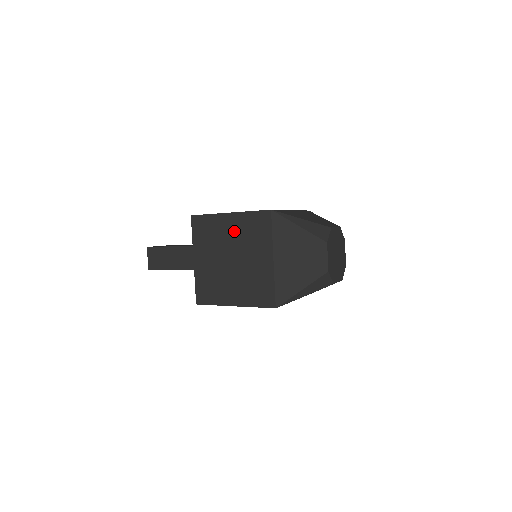
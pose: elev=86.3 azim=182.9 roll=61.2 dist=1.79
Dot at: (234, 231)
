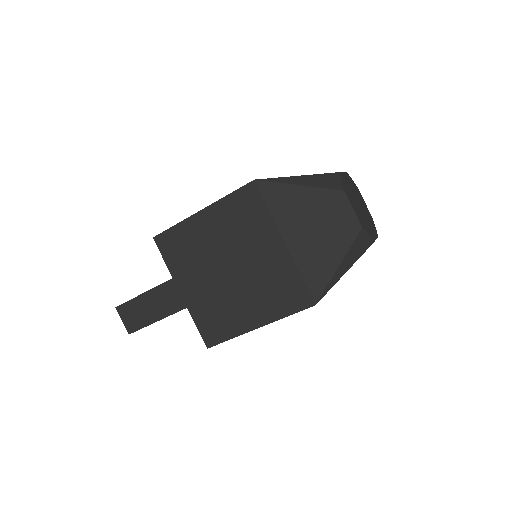
Dot at: (217, 231)
